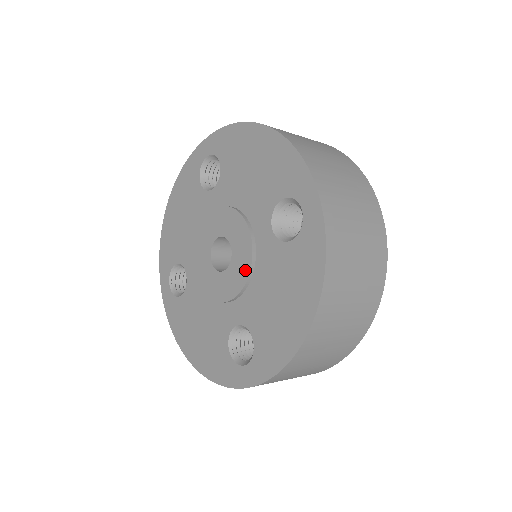
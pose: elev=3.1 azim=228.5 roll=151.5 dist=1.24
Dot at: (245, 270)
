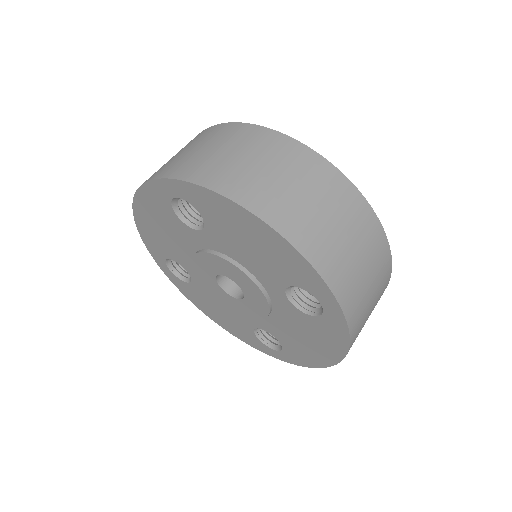
Dot at: (263, 311)
